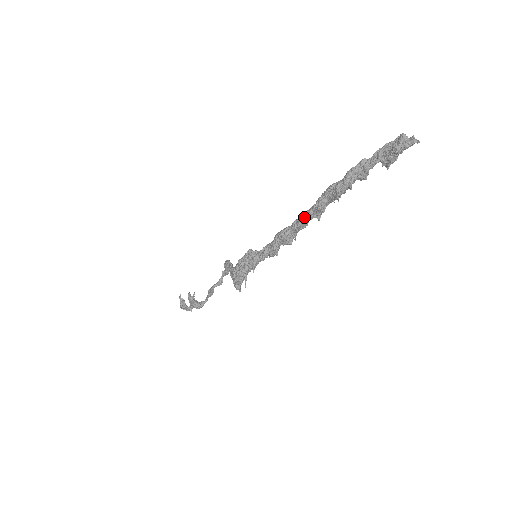
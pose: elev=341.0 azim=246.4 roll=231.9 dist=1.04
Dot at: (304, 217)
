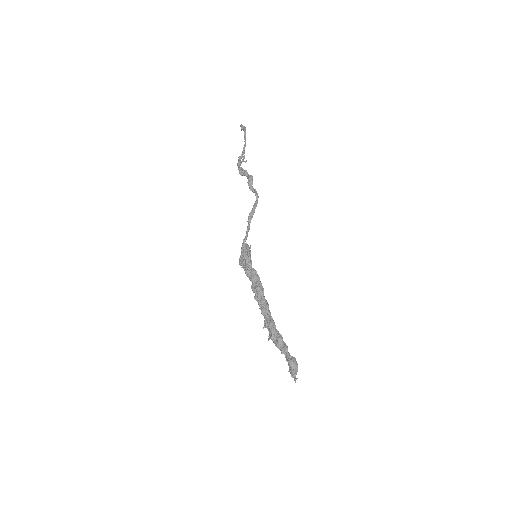
Dot at: (263, 312)
